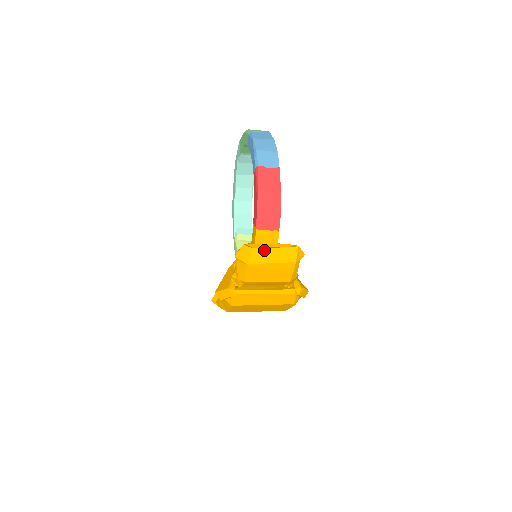
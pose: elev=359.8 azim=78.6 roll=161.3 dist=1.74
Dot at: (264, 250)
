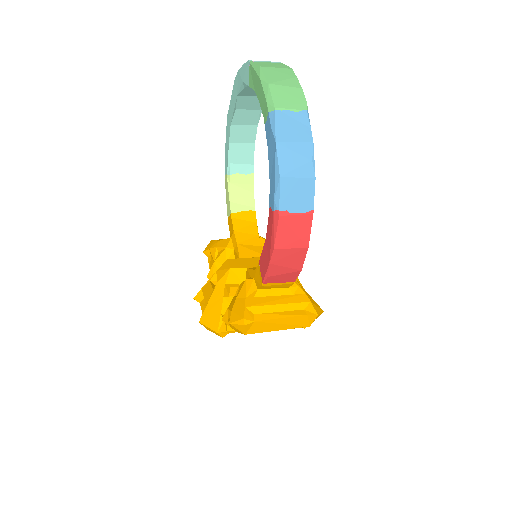
Dot at: (270, 321)
